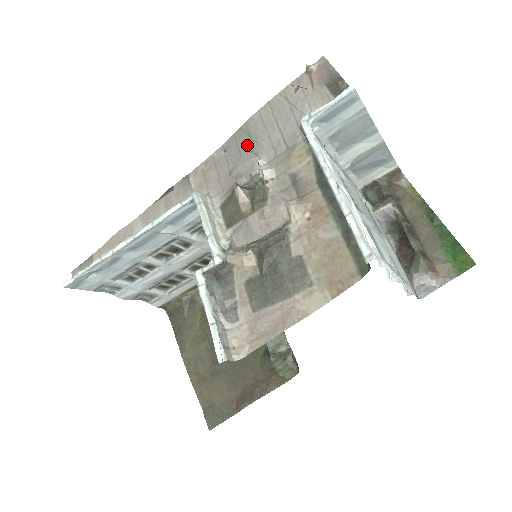
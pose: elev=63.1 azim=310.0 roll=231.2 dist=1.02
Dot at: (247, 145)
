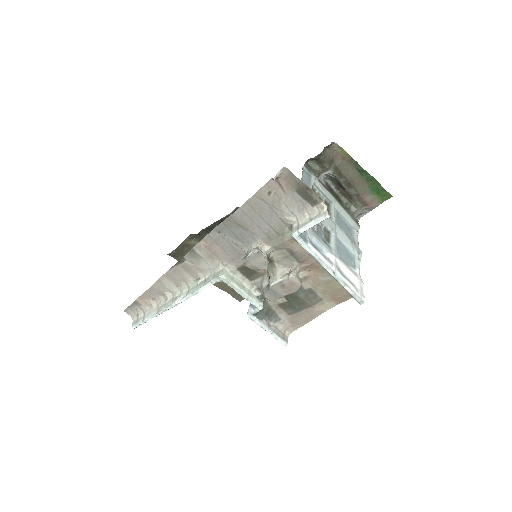
Dot at: (240, 231)
